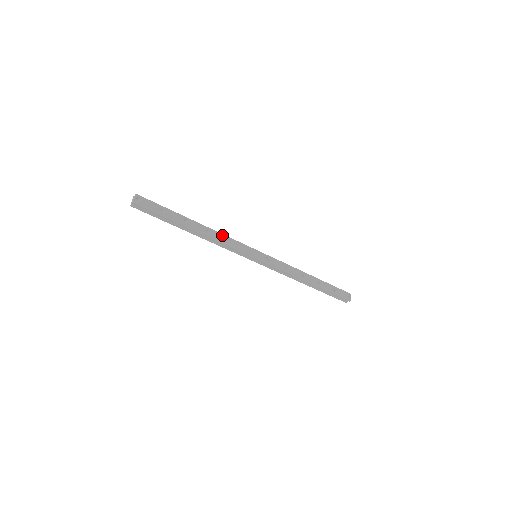
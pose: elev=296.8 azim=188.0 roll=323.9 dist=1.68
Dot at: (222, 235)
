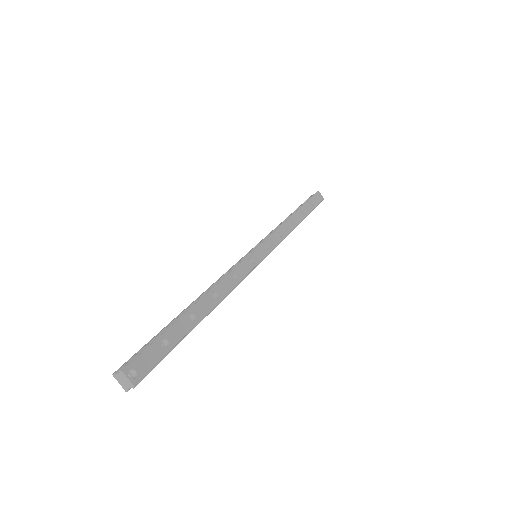
Dot at: (225, 279)
